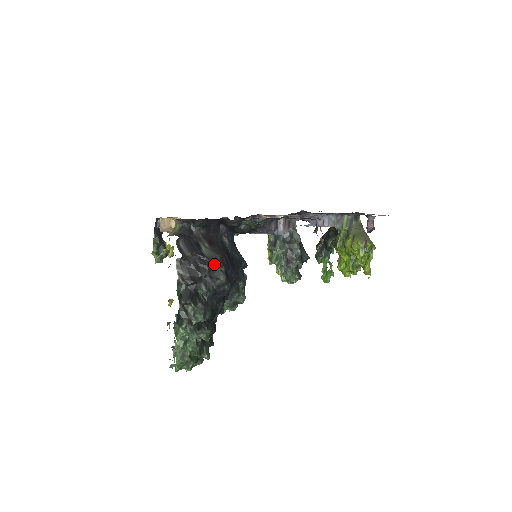
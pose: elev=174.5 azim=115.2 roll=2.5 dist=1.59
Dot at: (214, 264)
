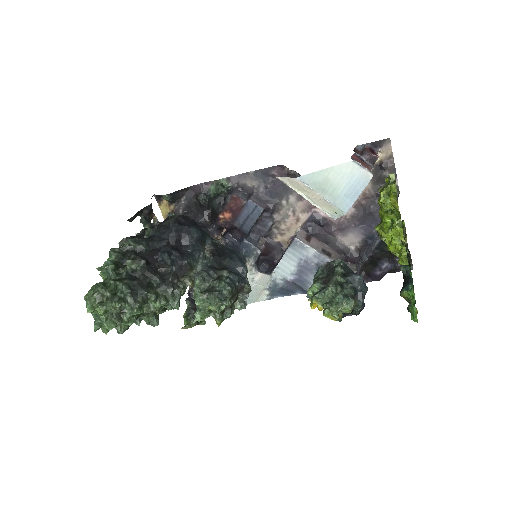
Dot at: (169, 216)
